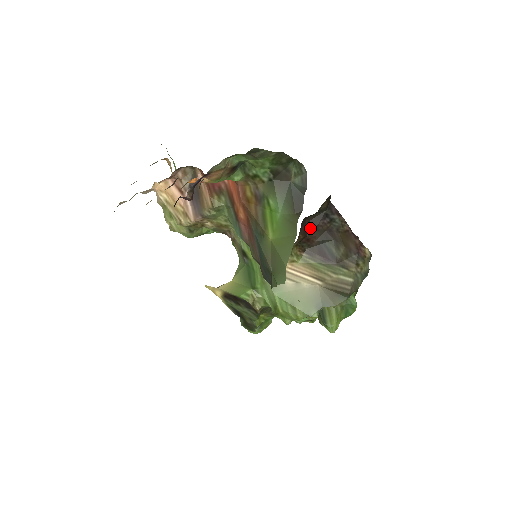
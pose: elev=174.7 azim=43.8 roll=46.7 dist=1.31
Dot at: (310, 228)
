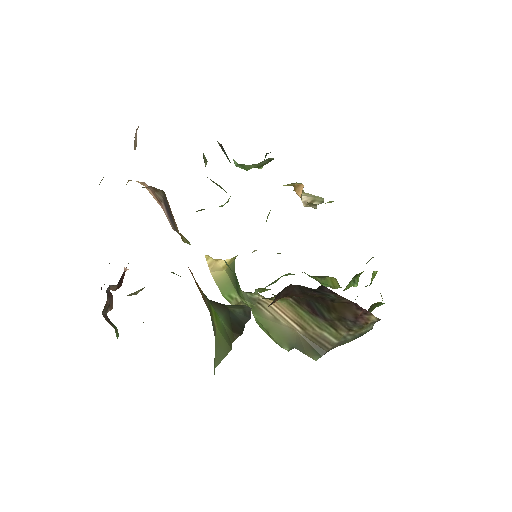
Dot at: (296, 290)
